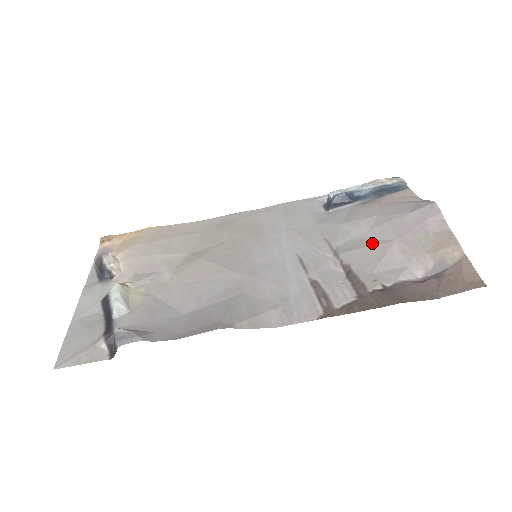
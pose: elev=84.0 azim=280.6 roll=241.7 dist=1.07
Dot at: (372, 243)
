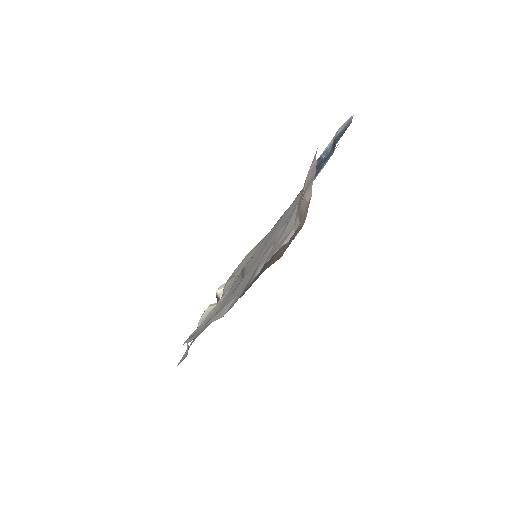
Dot at: occluded
